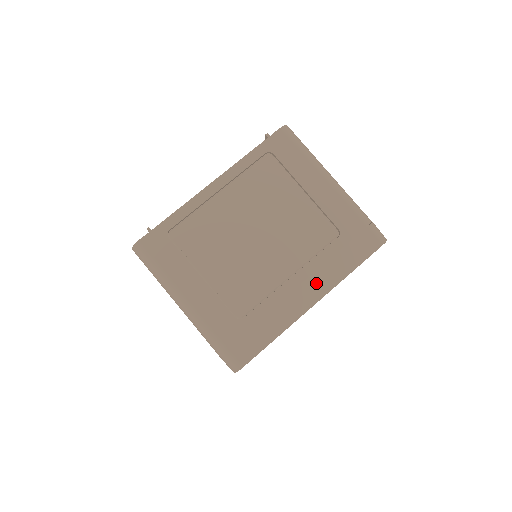
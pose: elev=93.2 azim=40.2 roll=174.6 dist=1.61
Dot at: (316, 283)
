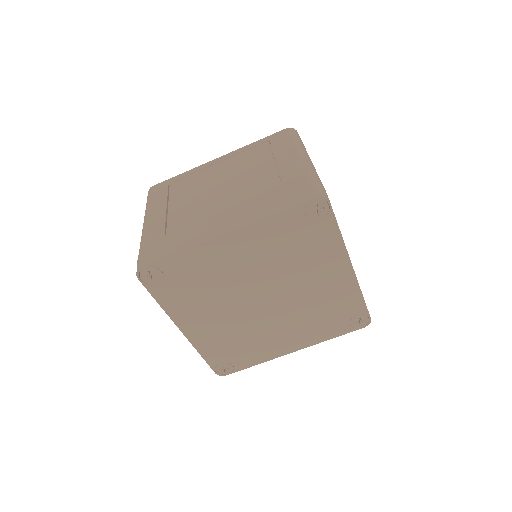
Dot at: (238, 218)
